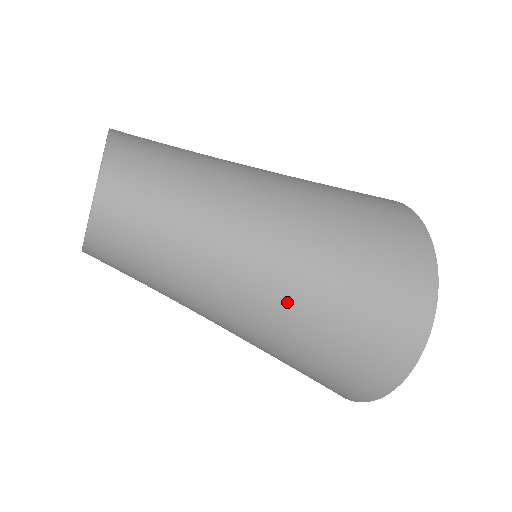
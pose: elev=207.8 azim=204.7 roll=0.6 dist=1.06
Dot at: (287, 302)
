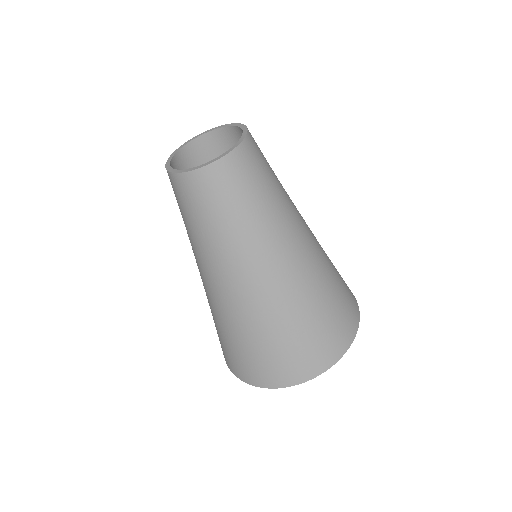
Dot at: (298, 277)
